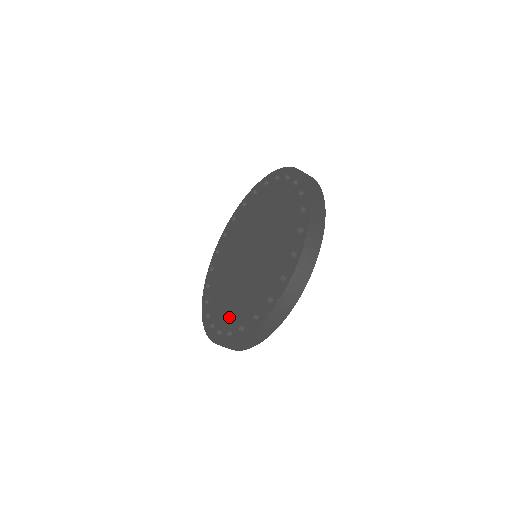
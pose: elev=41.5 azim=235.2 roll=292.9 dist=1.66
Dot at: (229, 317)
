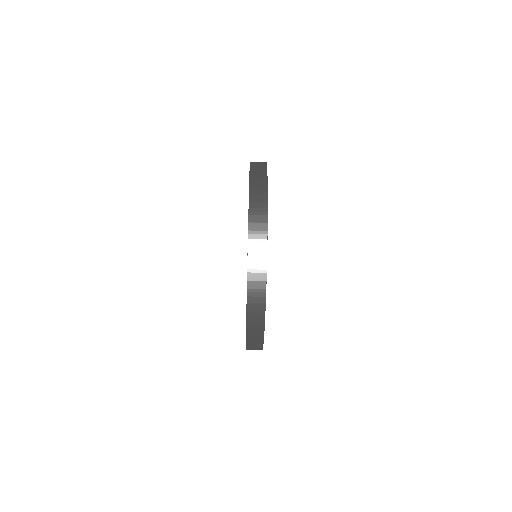
Dot at: occluded
